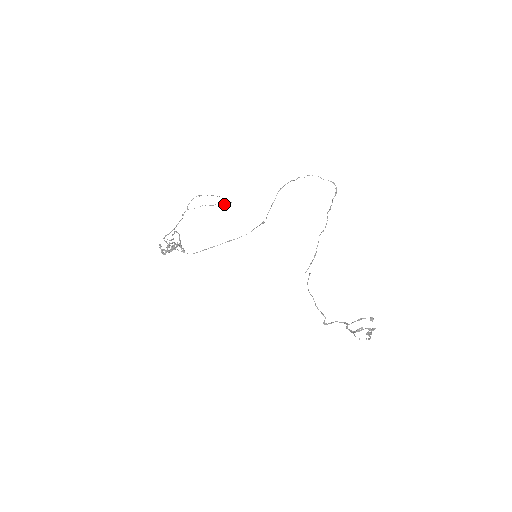
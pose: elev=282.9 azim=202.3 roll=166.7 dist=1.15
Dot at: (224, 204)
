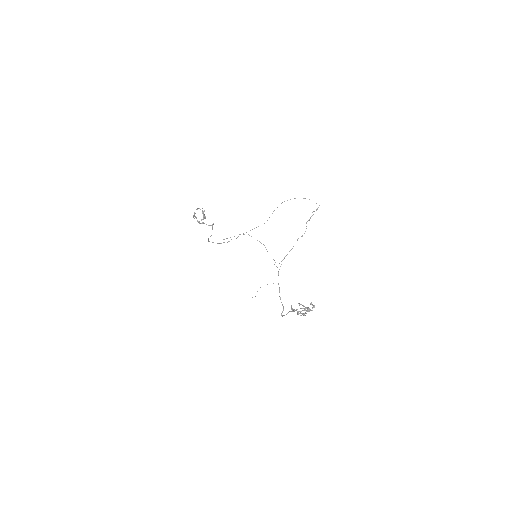
Dot at: occluded
